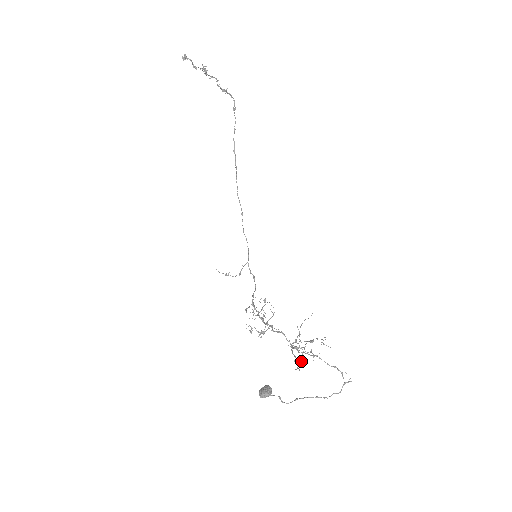
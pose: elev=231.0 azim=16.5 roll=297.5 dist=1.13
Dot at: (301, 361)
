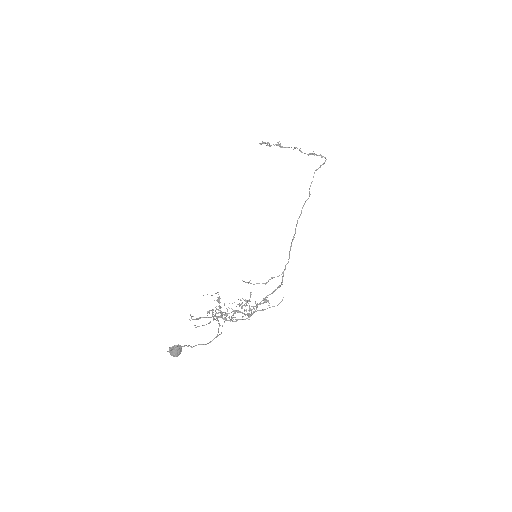
Dot at: (209, 323)
